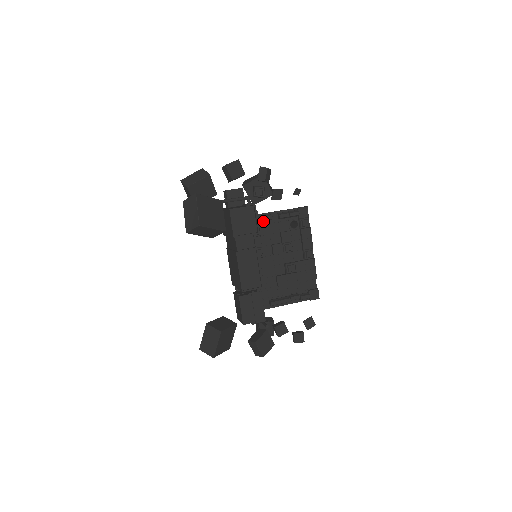
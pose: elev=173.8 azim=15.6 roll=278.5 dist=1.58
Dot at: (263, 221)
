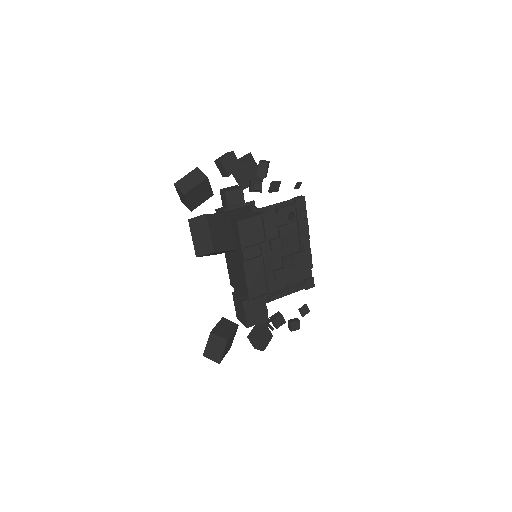
Dot at: occluded
